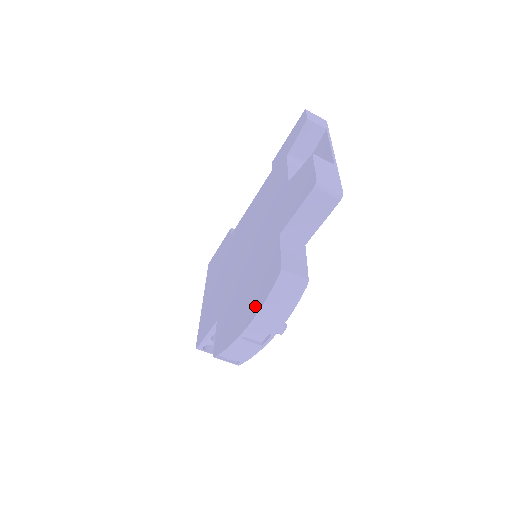
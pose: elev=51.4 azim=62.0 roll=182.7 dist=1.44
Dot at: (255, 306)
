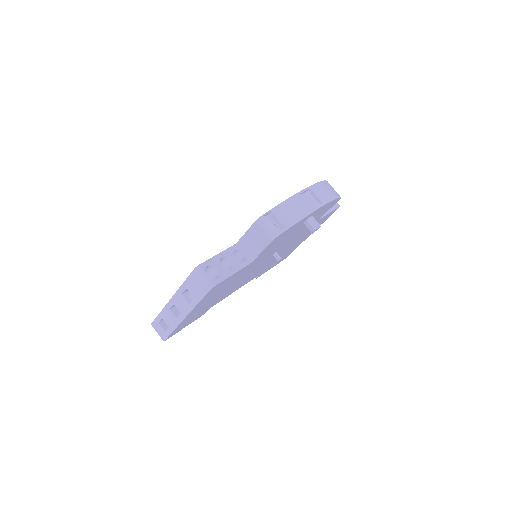
Dot at: occluded
